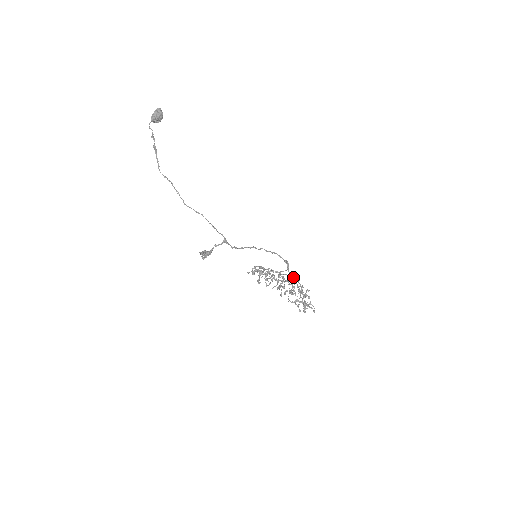
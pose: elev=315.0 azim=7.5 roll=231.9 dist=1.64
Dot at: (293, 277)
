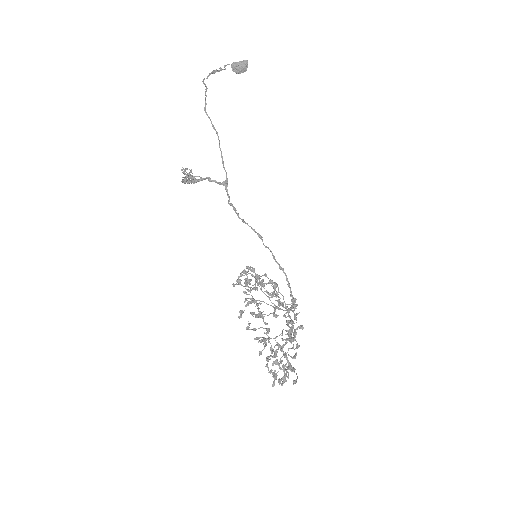
Dot at: (291, 326)
